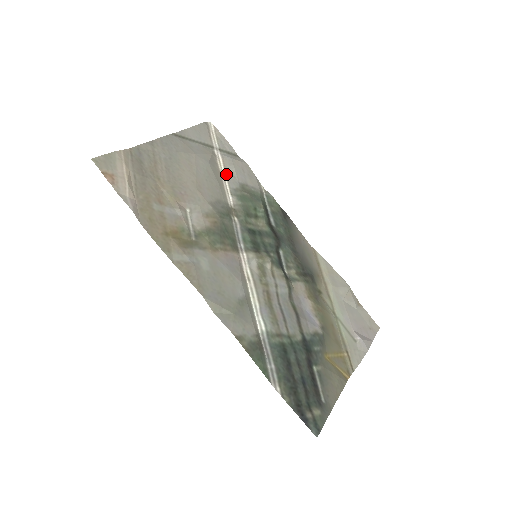
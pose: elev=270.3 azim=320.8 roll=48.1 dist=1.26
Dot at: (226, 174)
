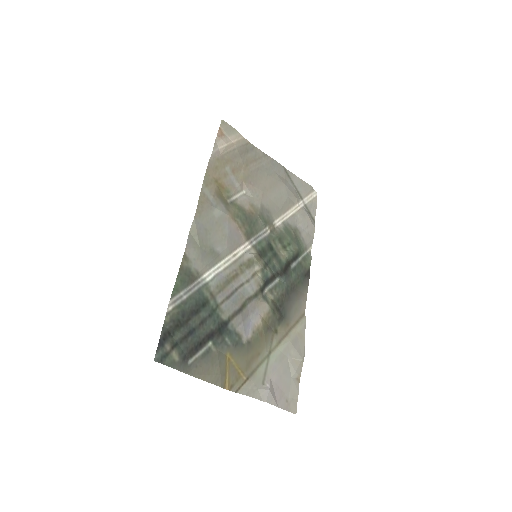
Dot at: (293, 214)
